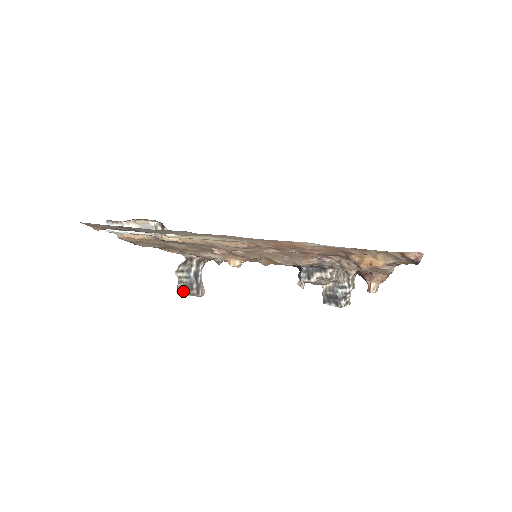
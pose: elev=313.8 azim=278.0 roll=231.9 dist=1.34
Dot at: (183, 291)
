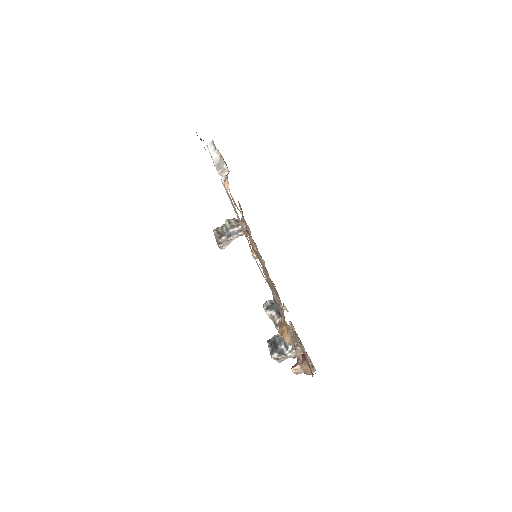
Dot at: (216, 233)
